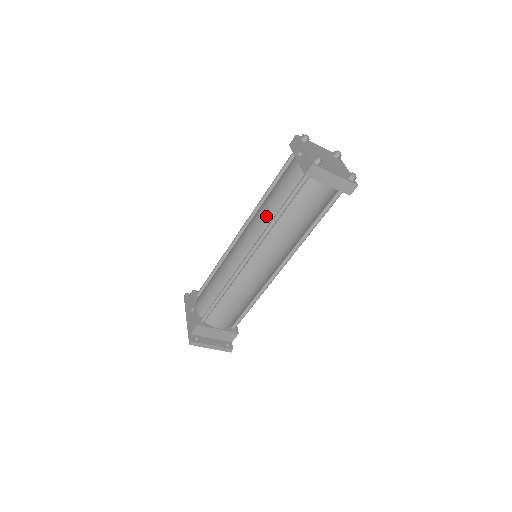
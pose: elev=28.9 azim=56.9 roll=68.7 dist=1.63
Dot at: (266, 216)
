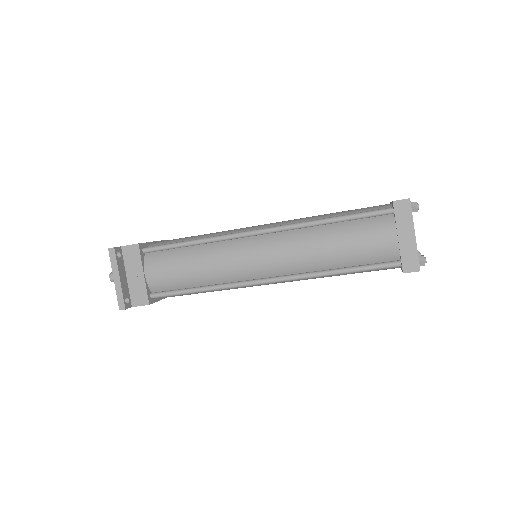
Dot at: (314, 218)
